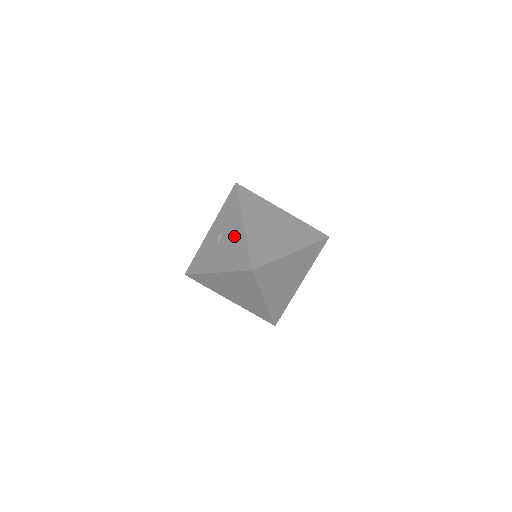
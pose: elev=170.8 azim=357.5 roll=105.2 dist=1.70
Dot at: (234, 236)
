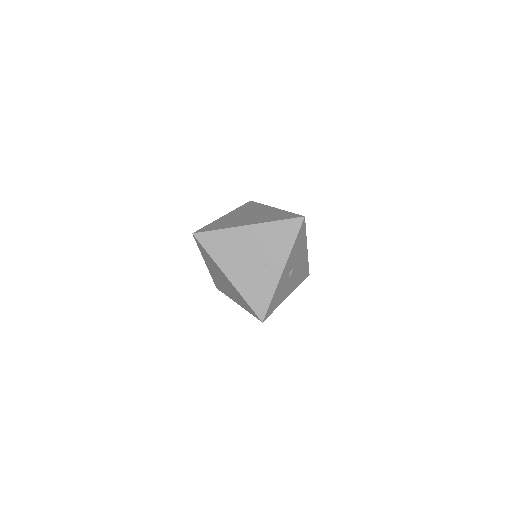
Dot at: occluded
